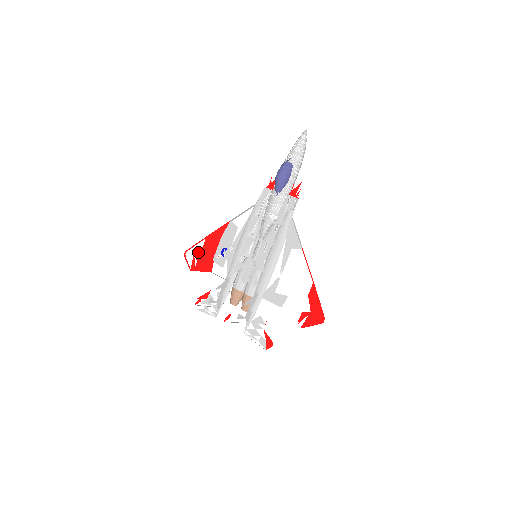
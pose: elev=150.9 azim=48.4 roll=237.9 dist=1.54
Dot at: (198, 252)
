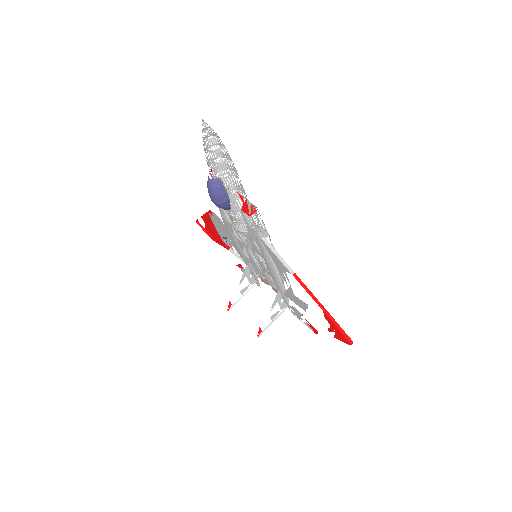
Dot at: (206, 228)
